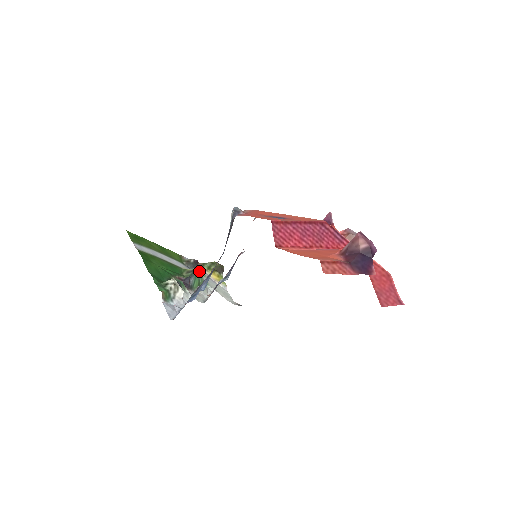
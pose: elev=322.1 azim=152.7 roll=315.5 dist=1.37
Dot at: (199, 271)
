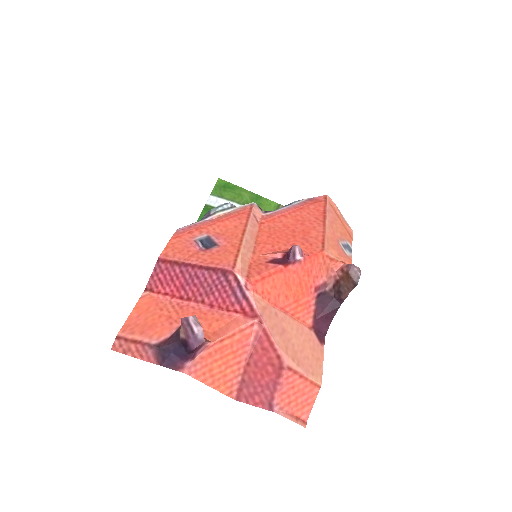
Dot at: occluded
